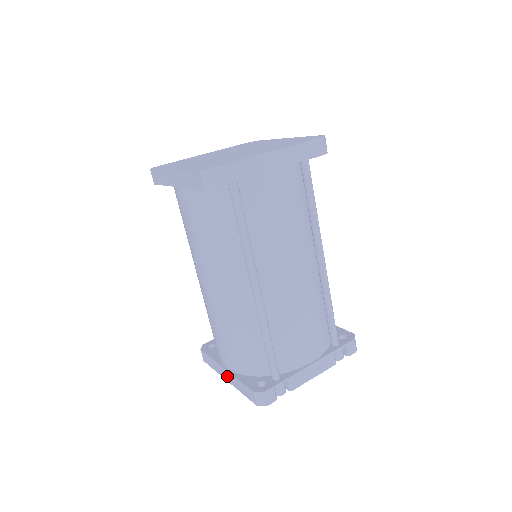
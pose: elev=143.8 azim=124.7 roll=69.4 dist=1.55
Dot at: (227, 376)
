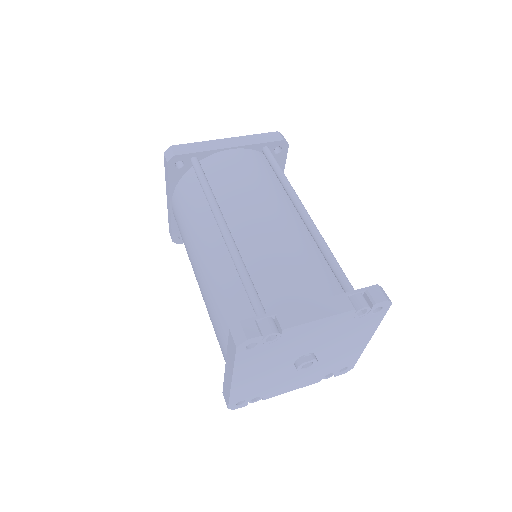
Dot at: (228, 372)
